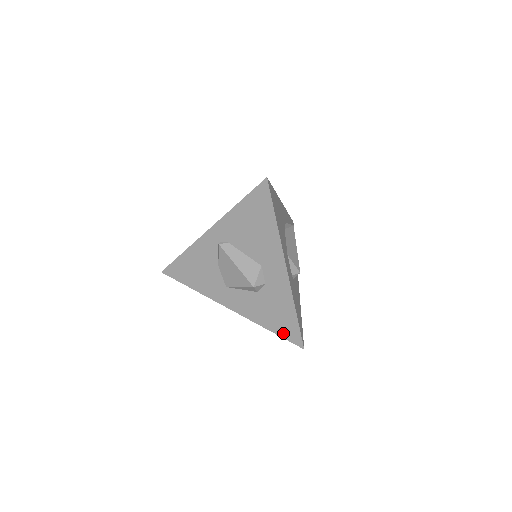
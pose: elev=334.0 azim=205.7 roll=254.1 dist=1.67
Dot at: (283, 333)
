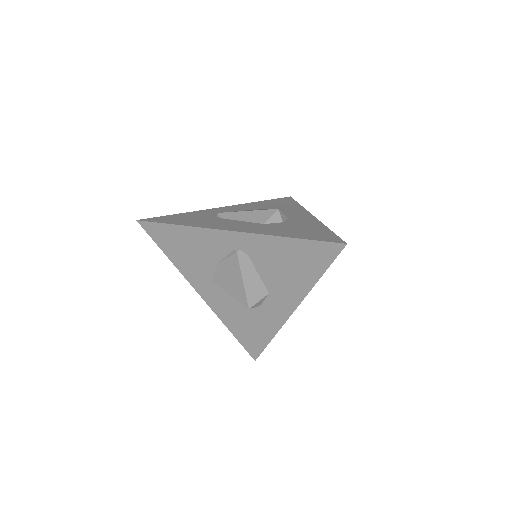
Dot at: (244, 342)
